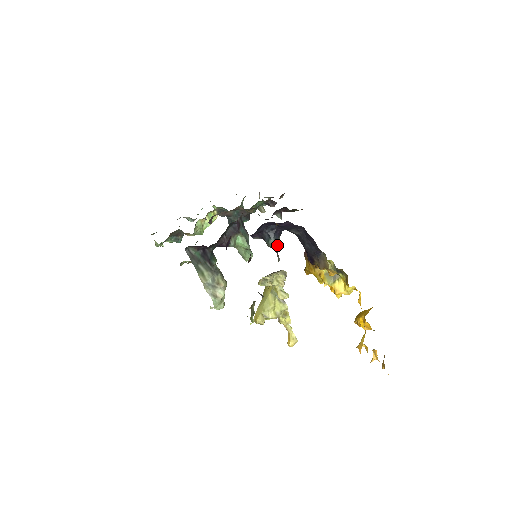
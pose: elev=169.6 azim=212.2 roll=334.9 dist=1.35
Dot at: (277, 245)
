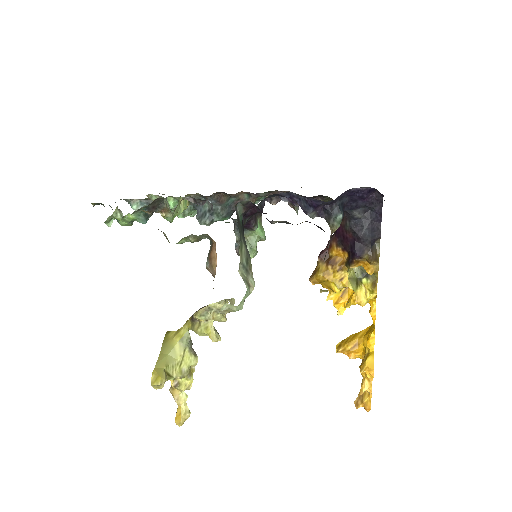
Dot at: occluded
